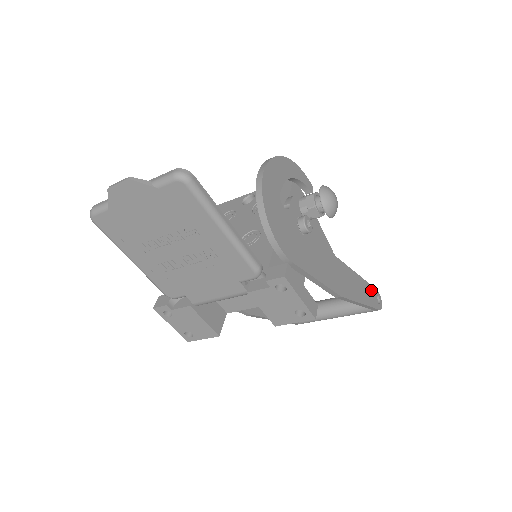
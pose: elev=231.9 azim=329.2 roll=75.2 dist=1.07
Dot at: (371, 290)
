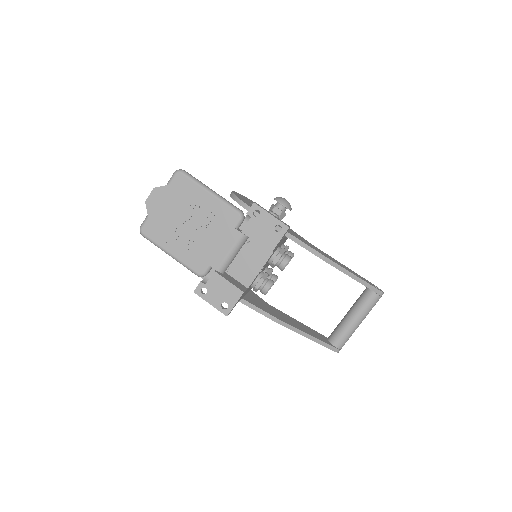
Dot at: (365, 279)
